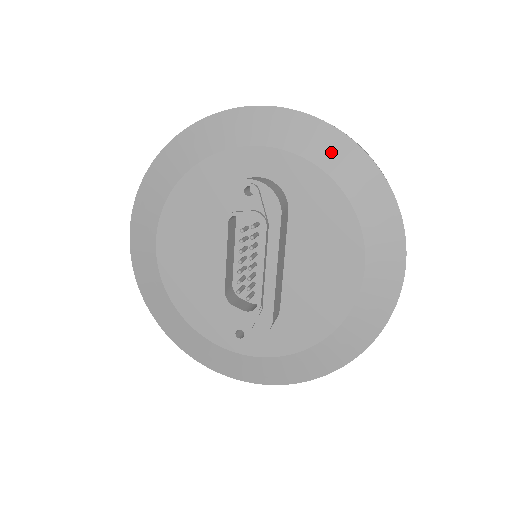
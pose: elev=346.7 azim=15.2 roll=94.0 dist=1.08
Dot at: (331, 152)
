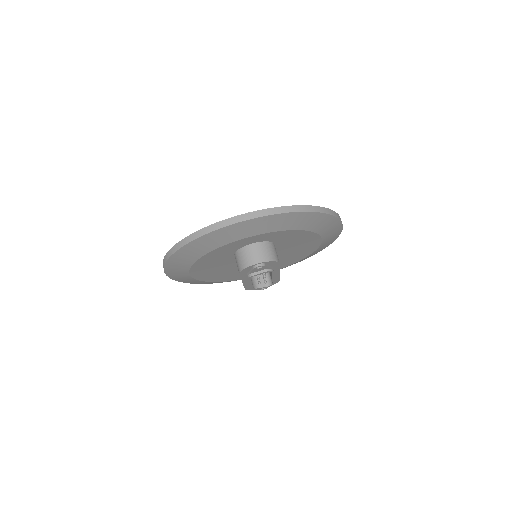
Dot at: (297, 222)
